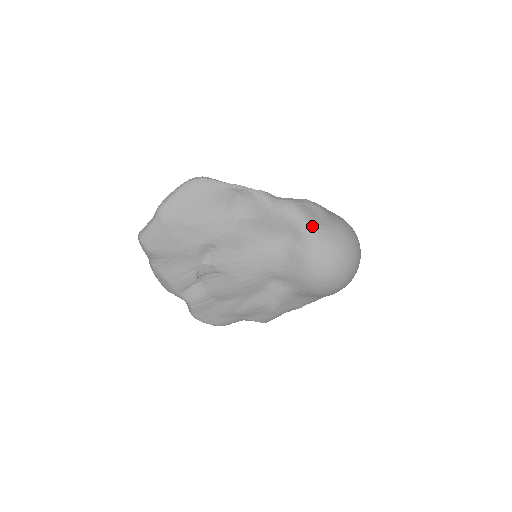
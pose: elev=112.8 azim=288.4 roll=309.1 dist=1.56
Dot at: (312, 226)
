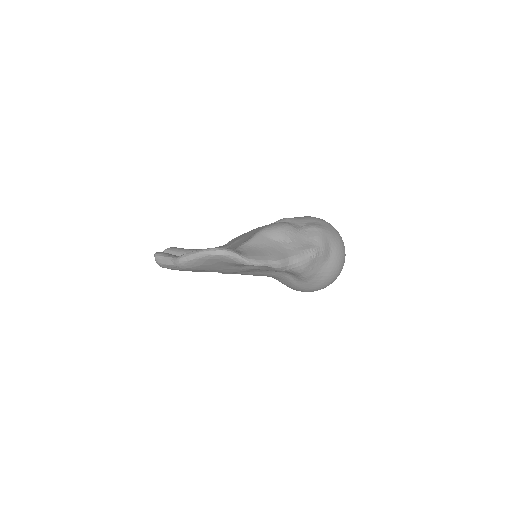
Dot at: (310, 277)
